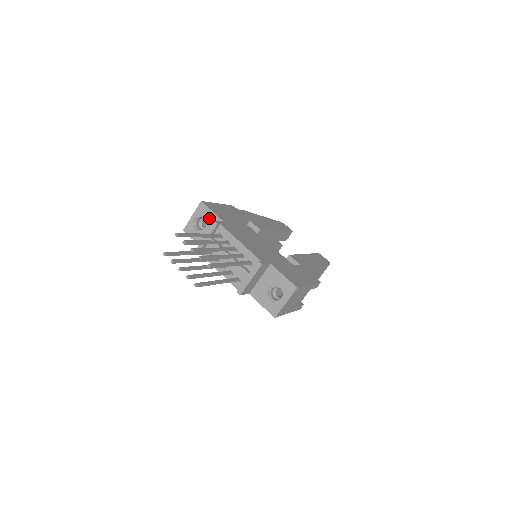
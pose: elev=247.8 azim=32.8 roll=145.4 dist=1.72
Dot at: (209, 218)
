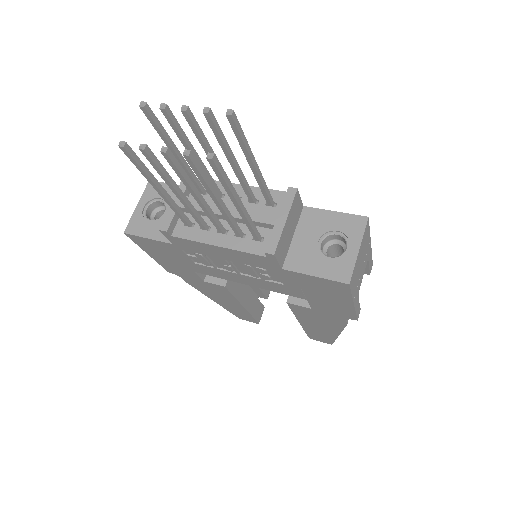
Dot at: occluded
